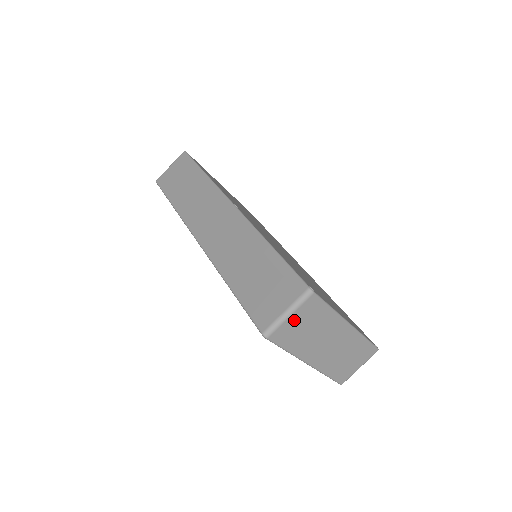
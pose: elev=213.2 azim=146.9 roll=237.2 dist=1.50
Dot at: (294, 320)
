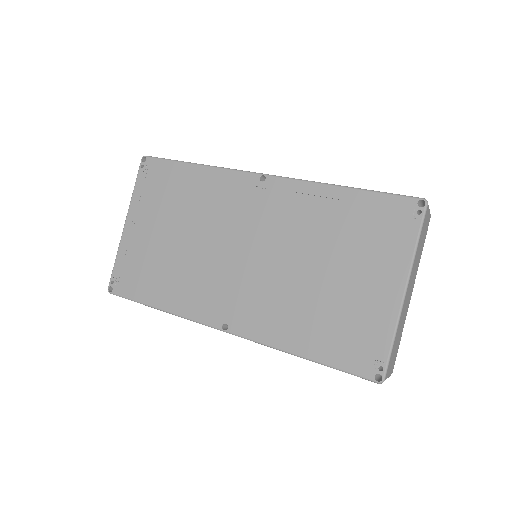
Dot at: (427, 219)
